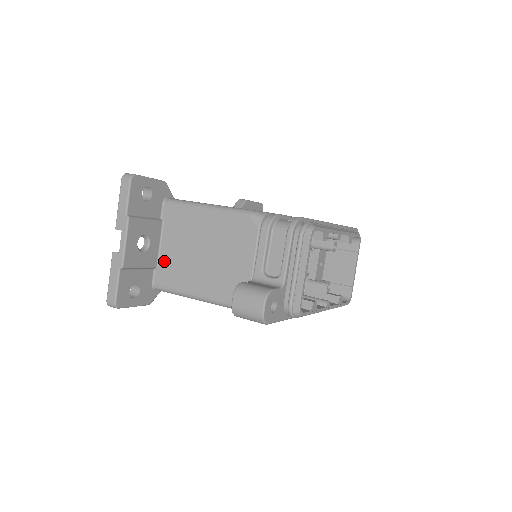
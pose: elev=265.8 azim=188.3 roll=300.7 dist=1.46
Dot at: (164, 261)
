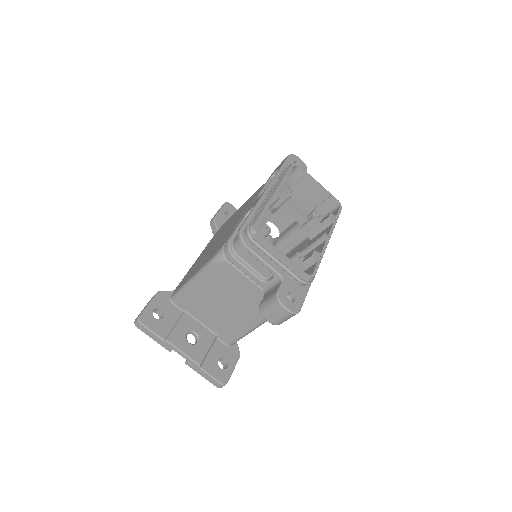
Dot at: (215, 329)
